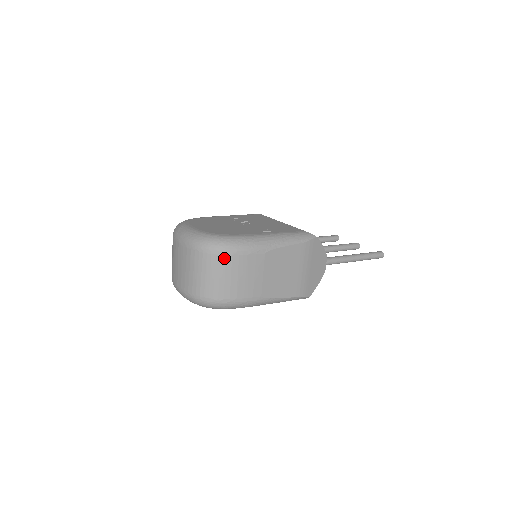
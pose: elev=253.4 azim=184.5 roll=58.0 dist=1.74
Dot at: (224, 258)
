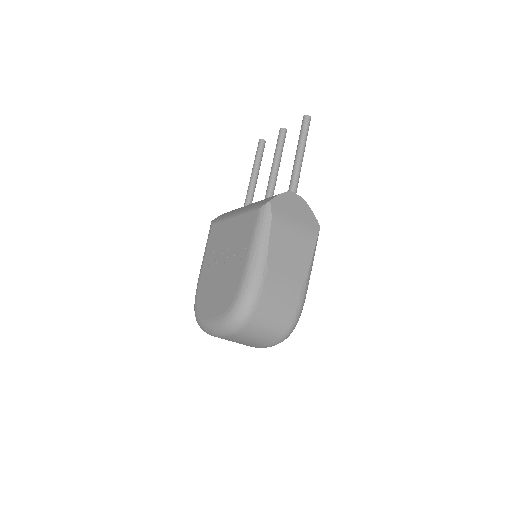
Dot at: (257, 313)
